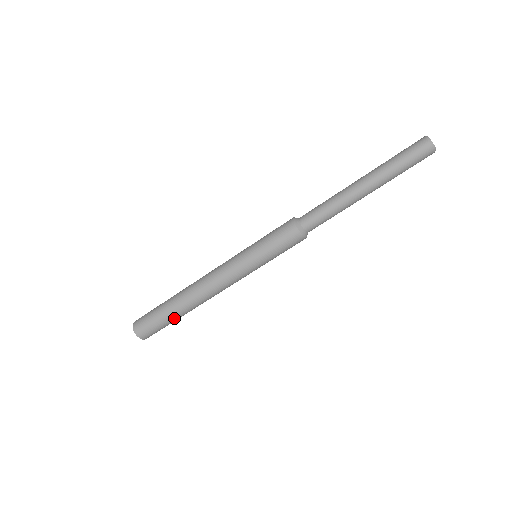
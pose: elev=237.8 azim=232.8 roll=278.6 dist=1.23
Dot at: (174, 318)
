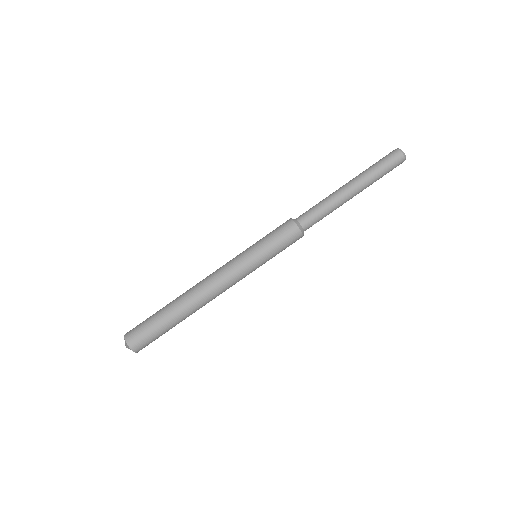
Dot at: (171, 323)
